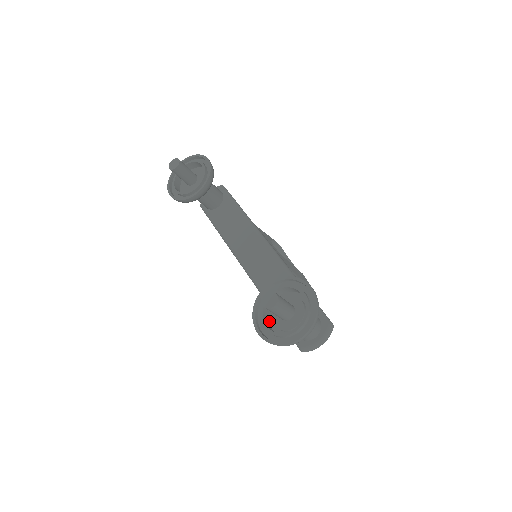
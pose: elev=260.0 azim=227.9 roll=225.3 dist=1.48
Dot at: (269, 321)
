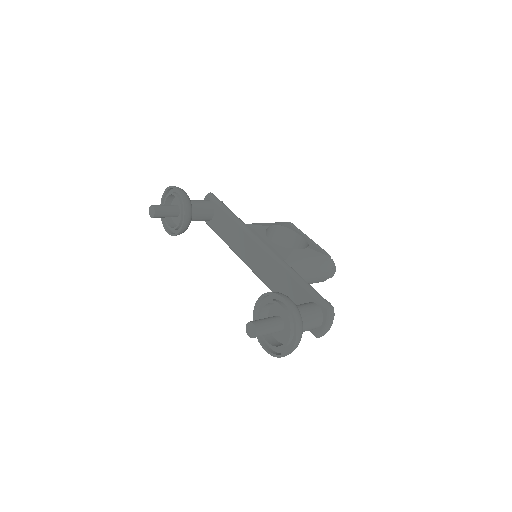
Dot at: occluded
